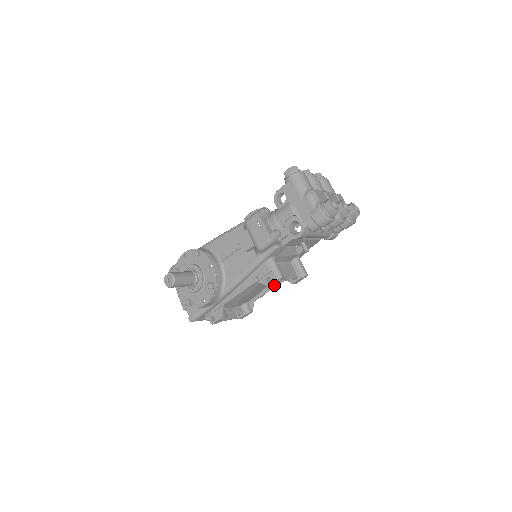
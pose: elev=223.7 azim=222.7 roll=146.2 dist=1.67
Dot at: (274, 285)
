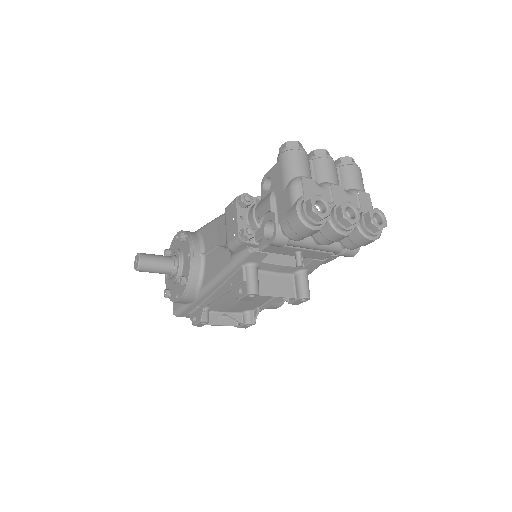
Dot at: (279, 298)
